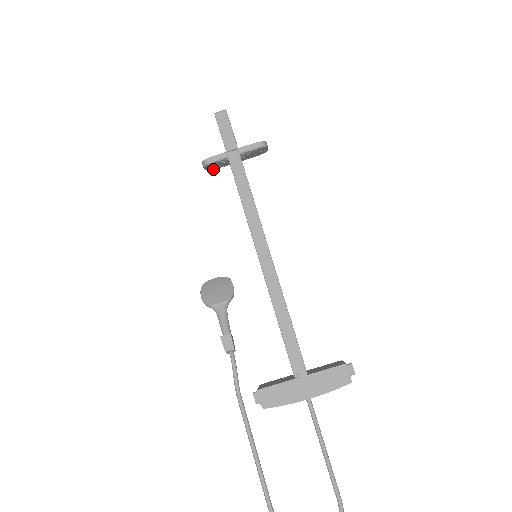
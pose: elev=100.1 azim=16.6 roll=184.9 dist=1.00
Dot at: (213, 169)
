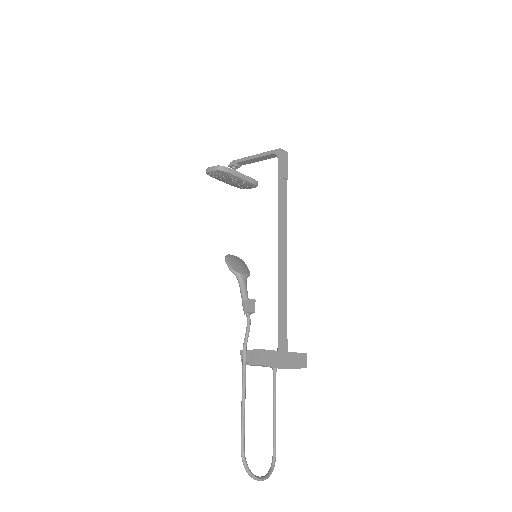
Dot at: (209, 175)
